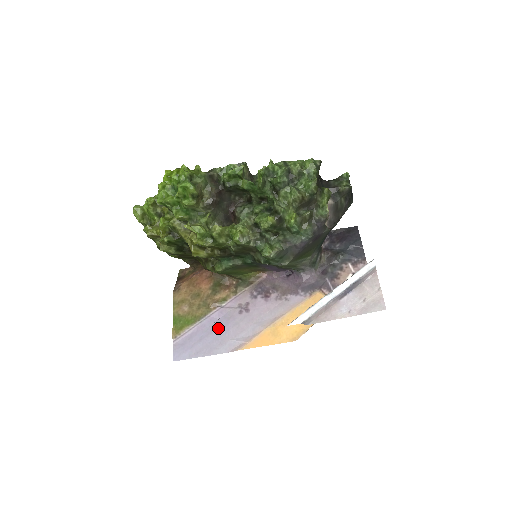
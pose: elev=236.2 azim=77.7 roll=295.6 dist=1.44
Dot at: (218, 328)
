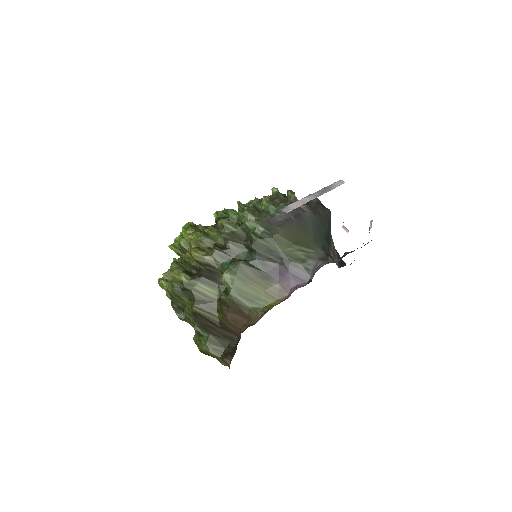
Dot at: occluded
